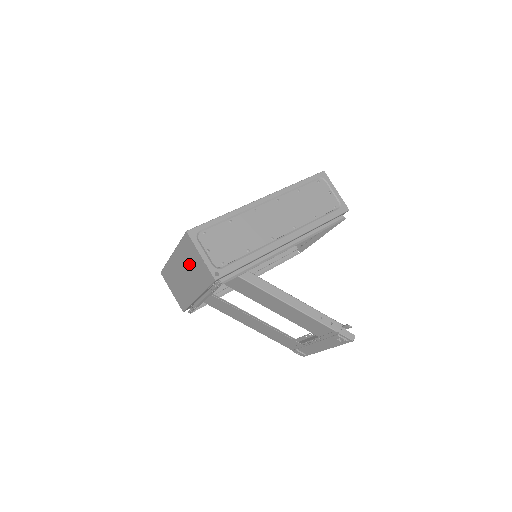
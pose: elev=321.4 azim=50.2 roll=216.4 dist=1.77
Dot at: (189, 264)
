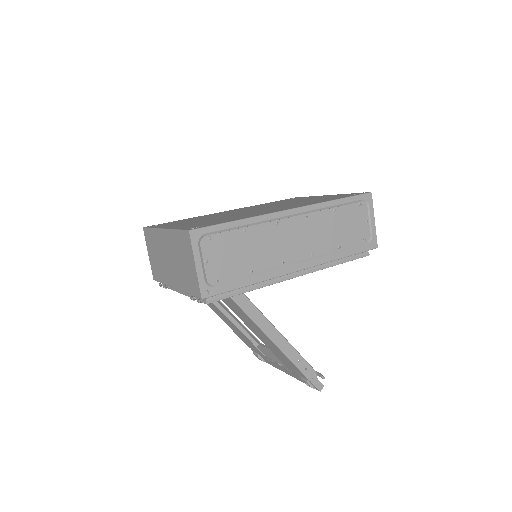
Dot at: (178, 257)
